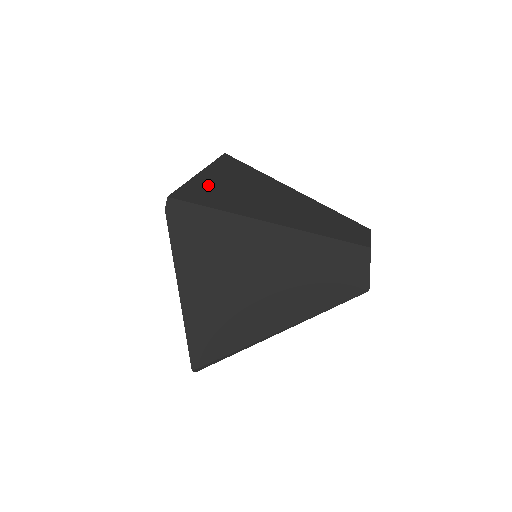
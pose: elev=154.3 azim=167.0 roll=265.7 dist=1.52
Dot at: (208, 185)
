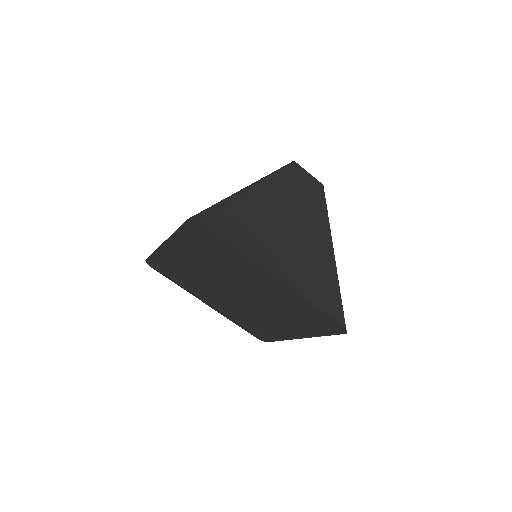
Dot at: occluded
